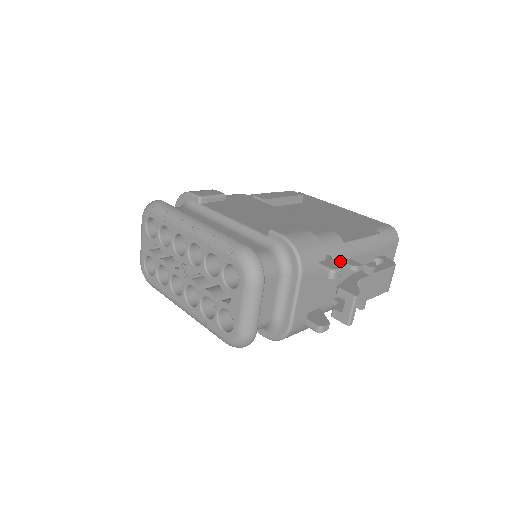
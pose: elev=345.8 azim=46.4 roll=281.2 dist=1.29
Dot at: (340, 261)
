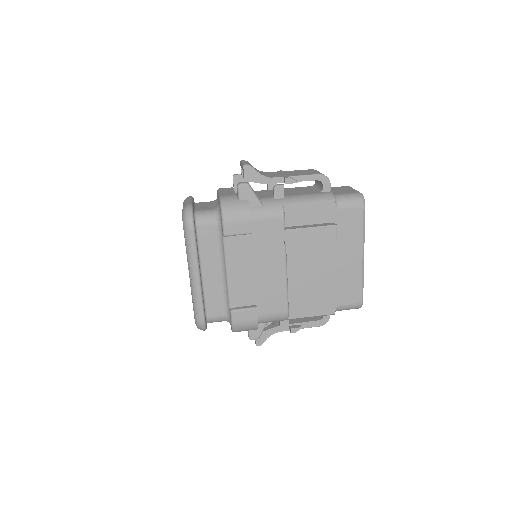
Dot at: occluded
